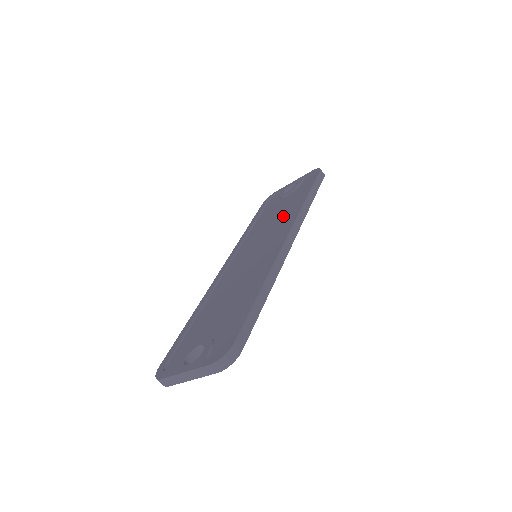
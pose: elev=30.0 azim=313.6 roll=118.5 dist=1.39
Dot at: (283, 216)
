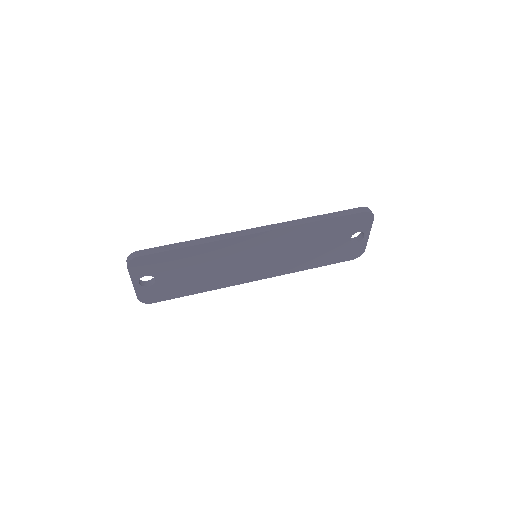
Dot at: occluded
